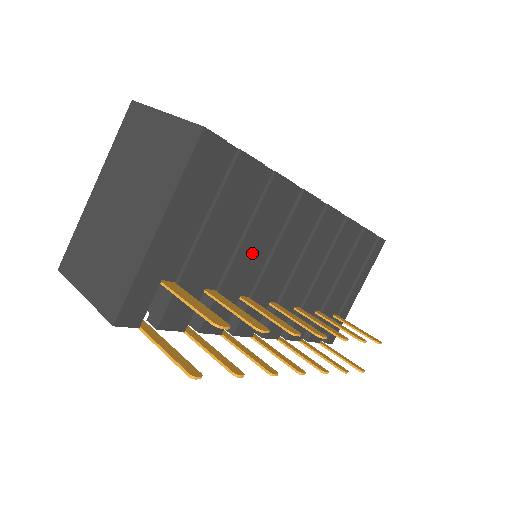
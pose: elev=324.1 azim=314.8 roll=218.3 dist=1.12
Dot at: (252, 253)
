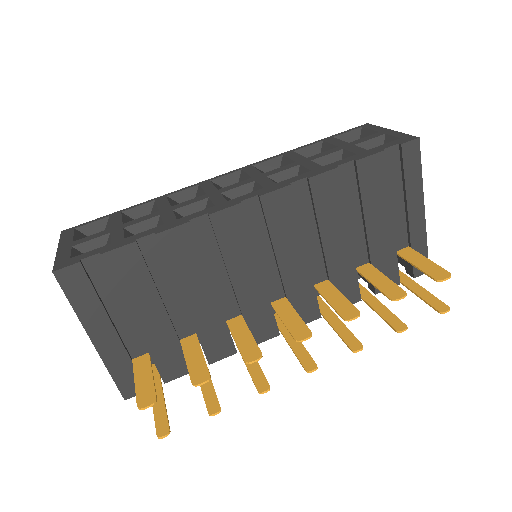
Dot at: (202, 293)
